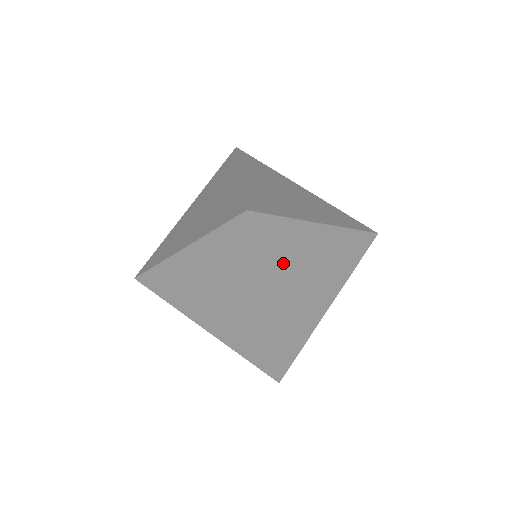
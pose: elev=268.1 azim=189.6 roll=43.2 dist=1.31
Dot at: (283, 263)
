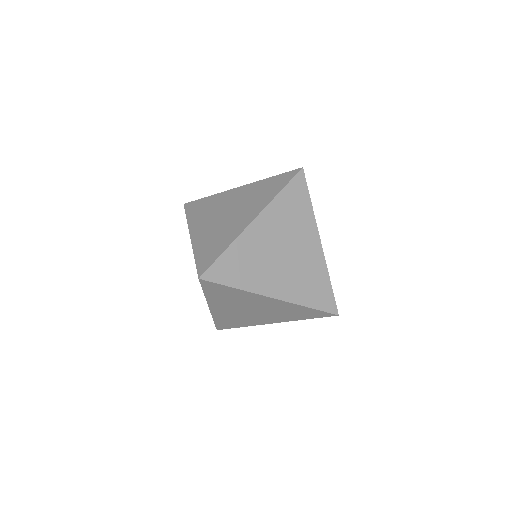
Dot at: (229, 301)
